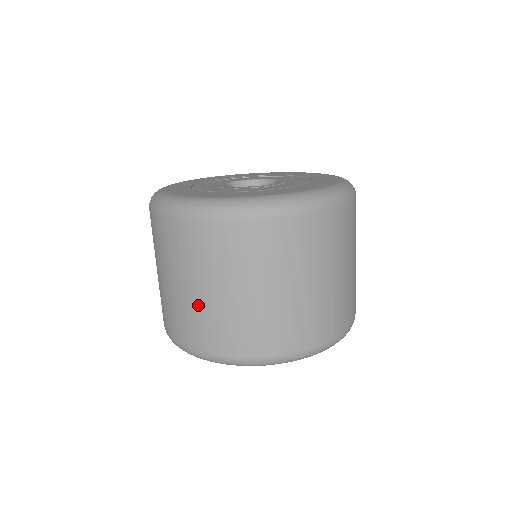
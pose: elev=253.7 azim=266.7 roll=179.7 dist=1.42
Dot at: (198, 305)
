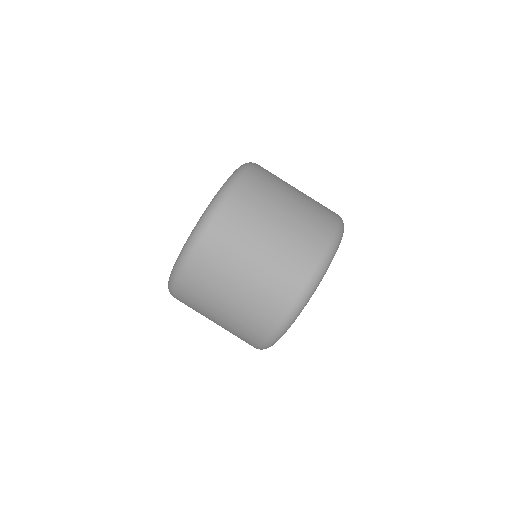
Dot at: (229, 324)
